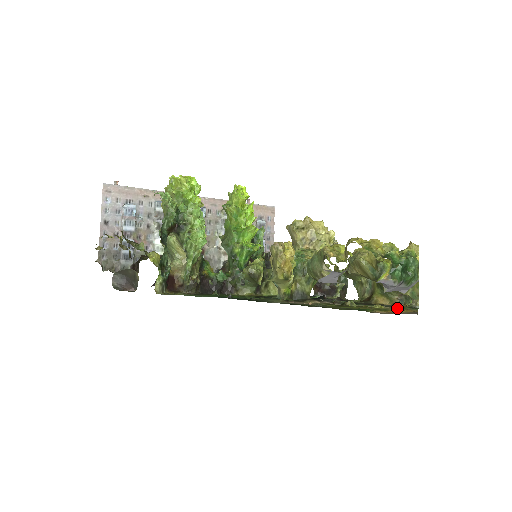
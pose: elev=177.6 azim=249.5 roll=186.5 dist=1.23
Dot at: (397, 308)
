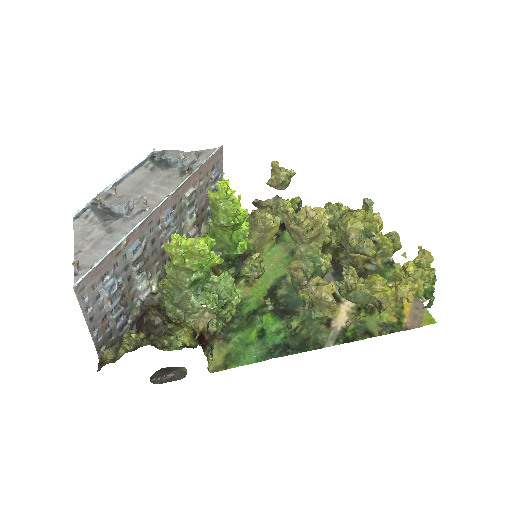
Dot at: occluded
